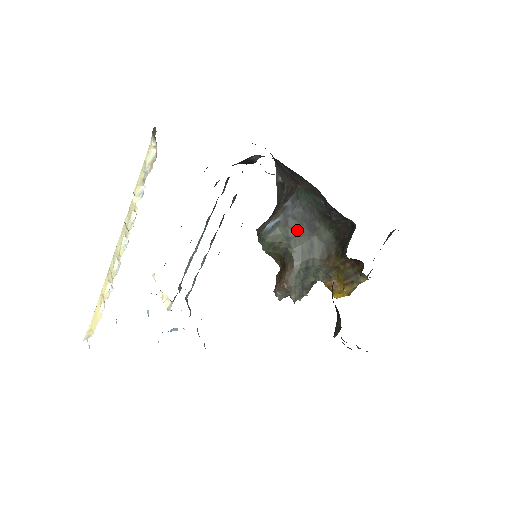
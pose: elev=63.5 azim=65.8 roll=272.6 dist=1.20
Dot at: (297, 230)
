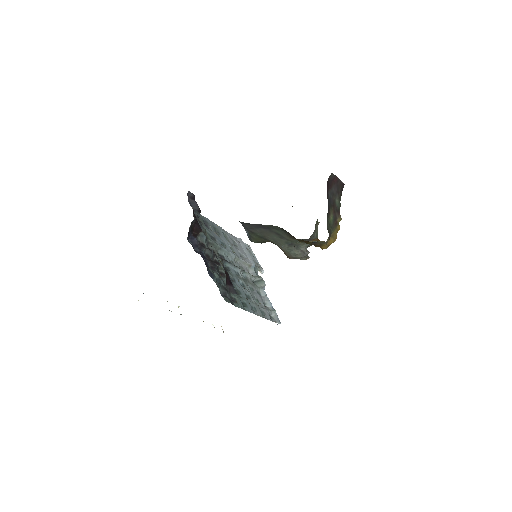
Dot at: (260, 232)
